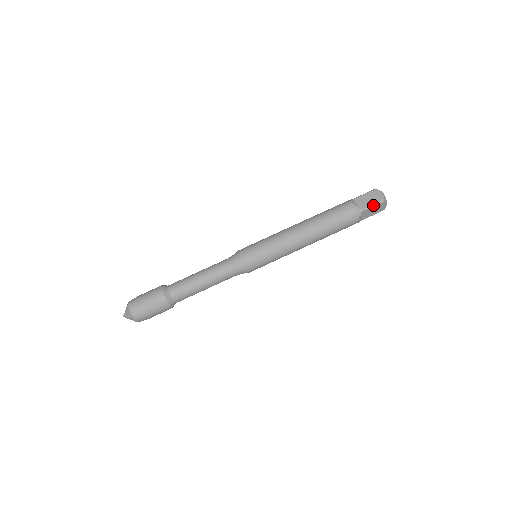
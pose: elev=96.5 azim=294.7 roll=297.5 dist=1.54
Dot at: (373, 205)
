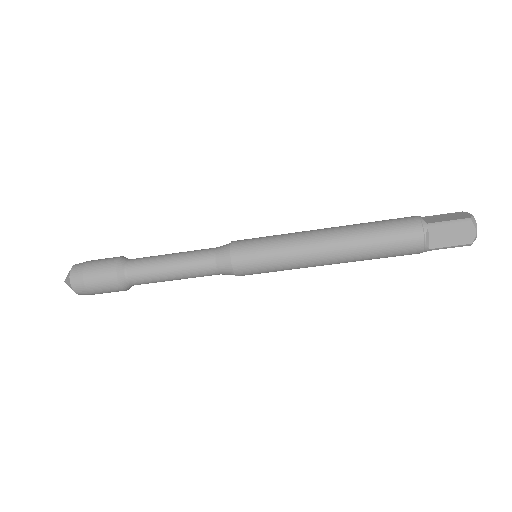
Dot at: (451, 247)
